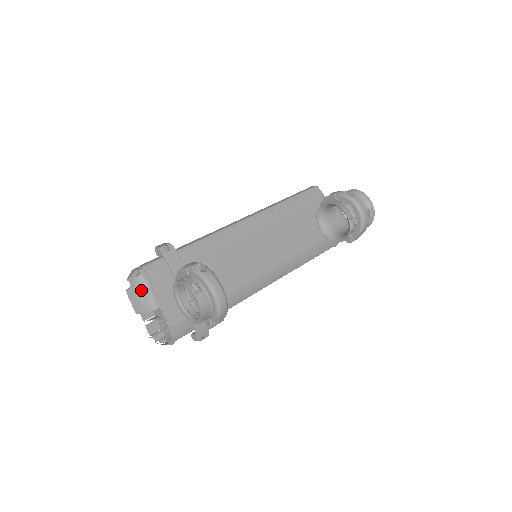
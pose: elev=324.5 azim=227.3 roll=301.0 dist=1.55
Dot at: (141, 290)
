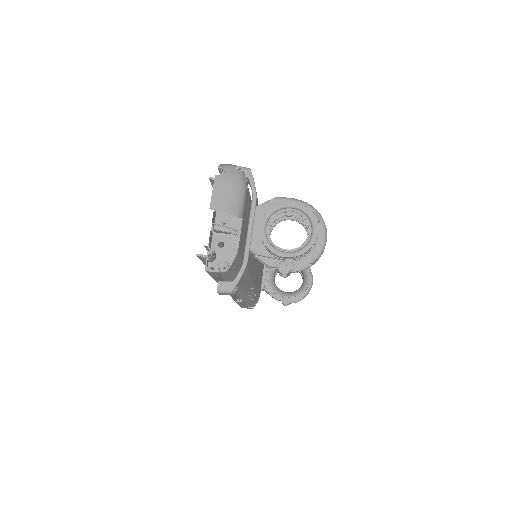
Dot at: (239, 186)
